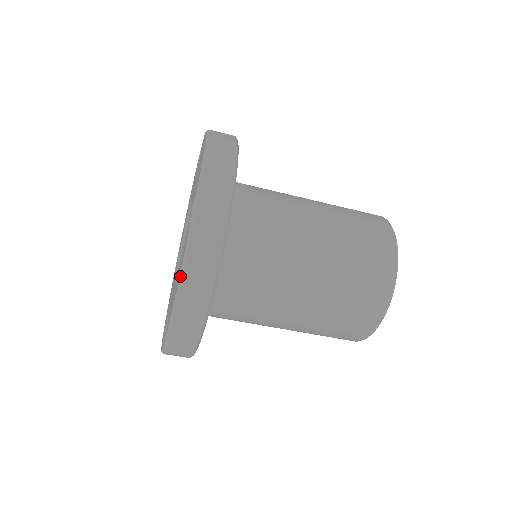
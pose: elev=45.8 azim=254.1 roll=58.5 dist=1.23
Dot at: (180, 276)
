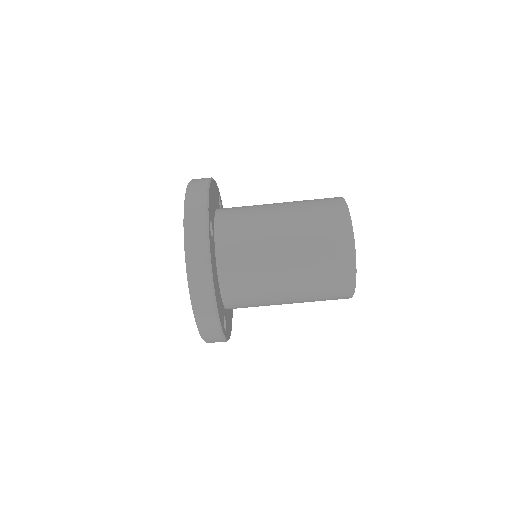
Dot at: (186, 271)
